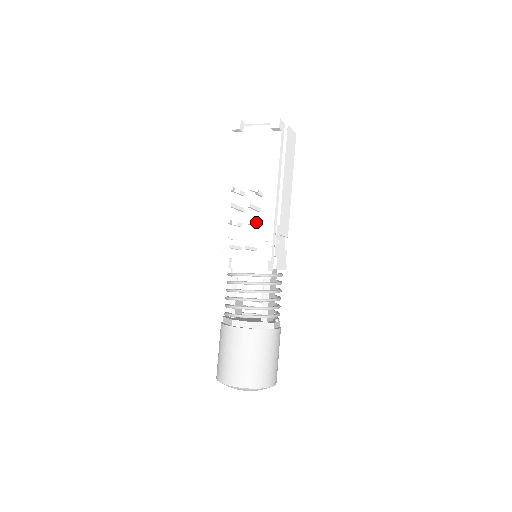
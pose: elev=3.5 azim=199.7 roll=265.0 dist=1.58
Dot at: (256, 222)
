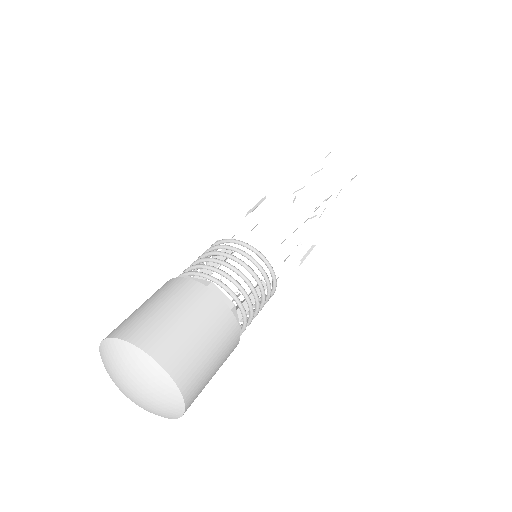
Dot at: (299, 224)
